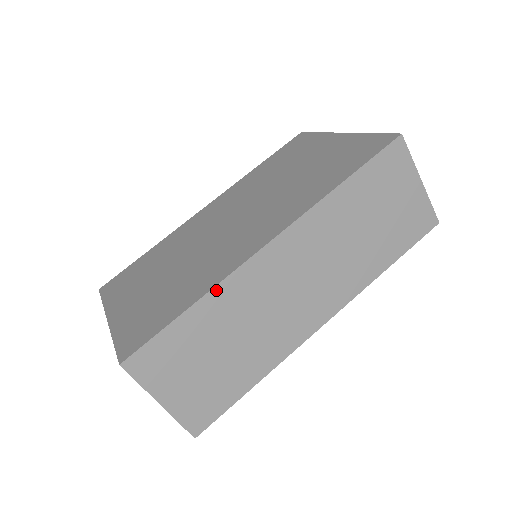
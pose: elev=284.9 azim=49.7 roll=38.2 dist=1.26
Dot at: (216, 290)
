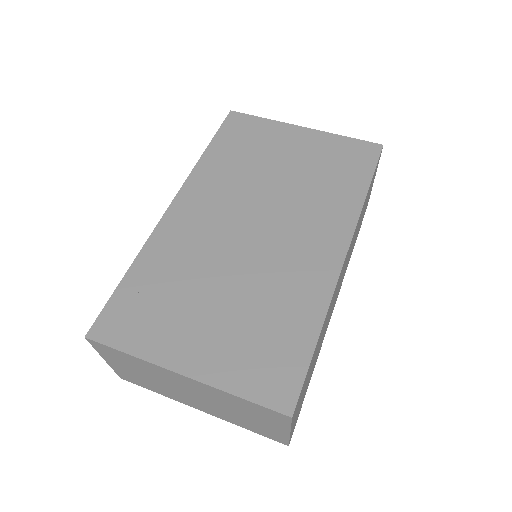
Dot at: (327, 312)
